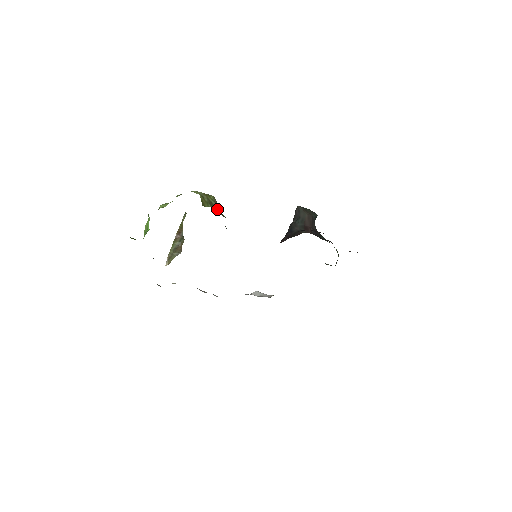
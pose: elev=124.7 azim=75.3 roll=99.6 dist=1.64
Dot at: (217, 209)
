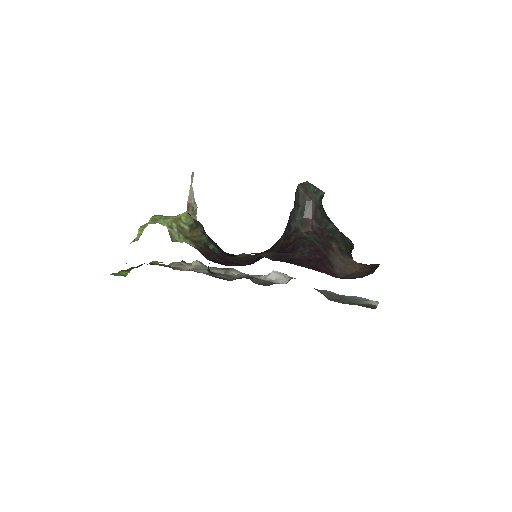
Dot at: (193, 231)
